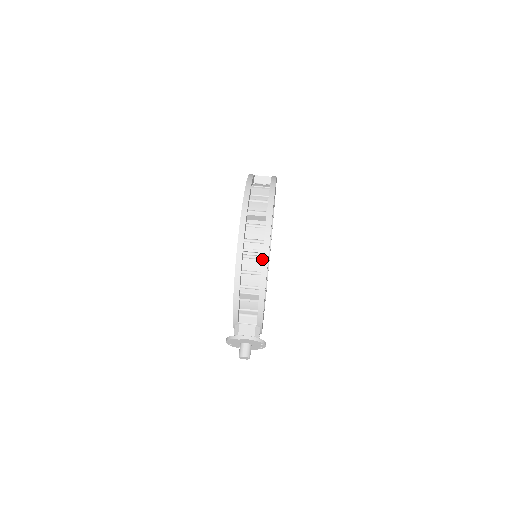
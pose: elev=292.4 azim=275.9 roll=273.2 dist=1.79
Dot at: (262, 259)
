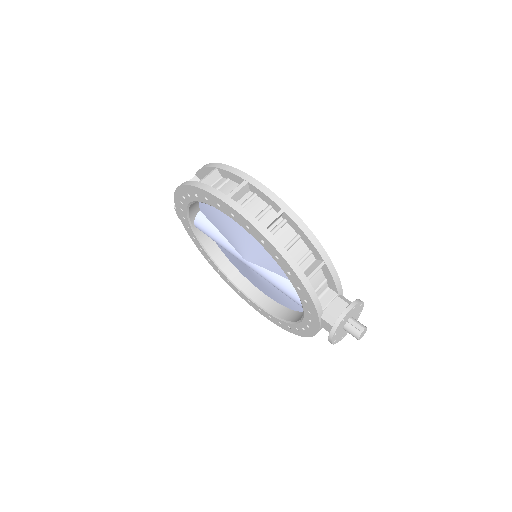
Dot at: (289, 217)
